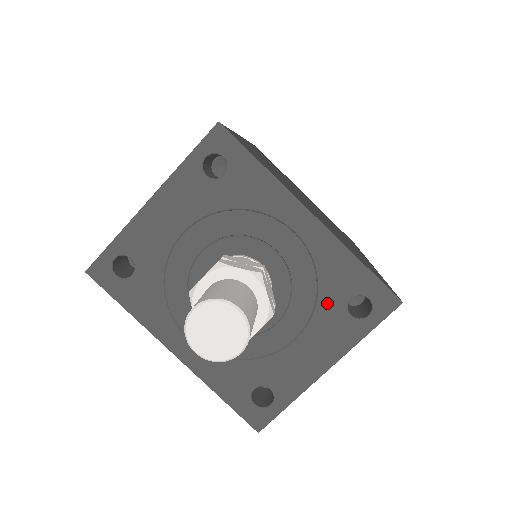
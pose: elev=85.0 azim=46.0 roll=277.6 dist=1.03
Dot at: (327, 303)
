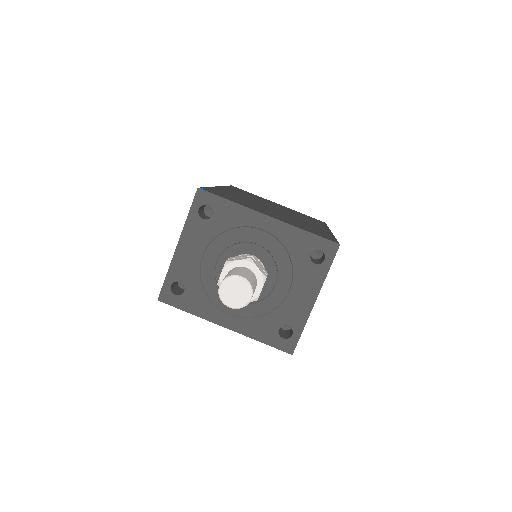
Dot at: (298, 262)
